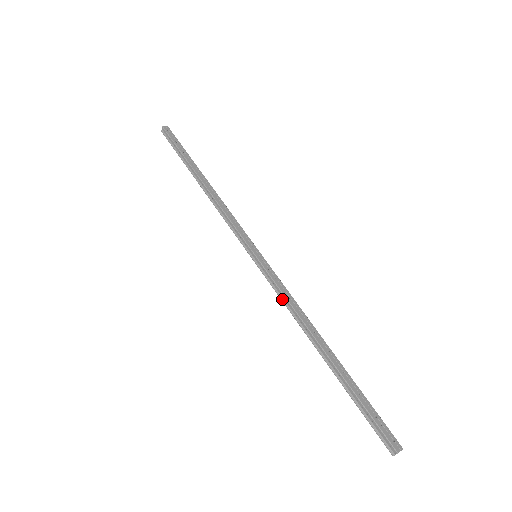
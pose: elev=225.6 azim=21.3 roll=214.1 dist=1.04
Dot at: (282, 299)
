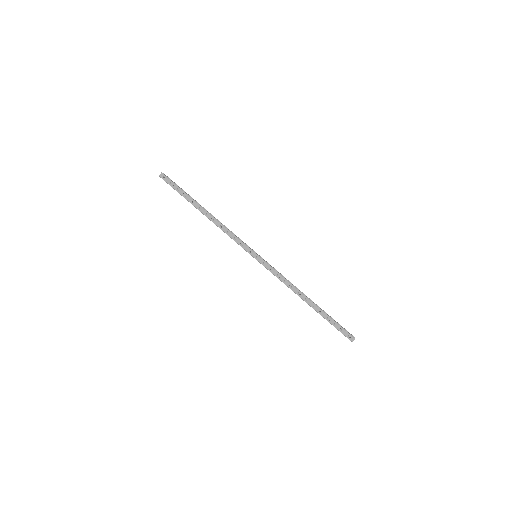
Dot at: (279, 278)
